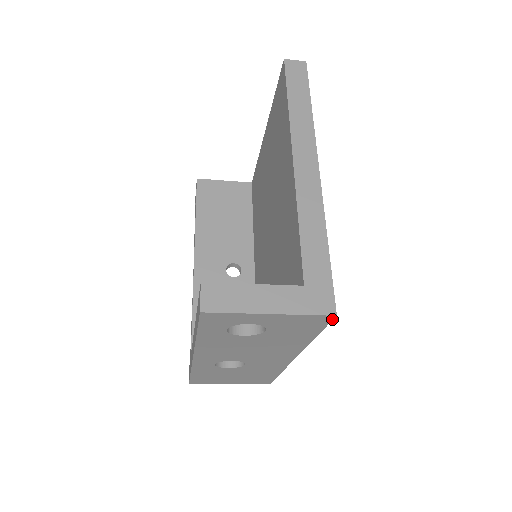
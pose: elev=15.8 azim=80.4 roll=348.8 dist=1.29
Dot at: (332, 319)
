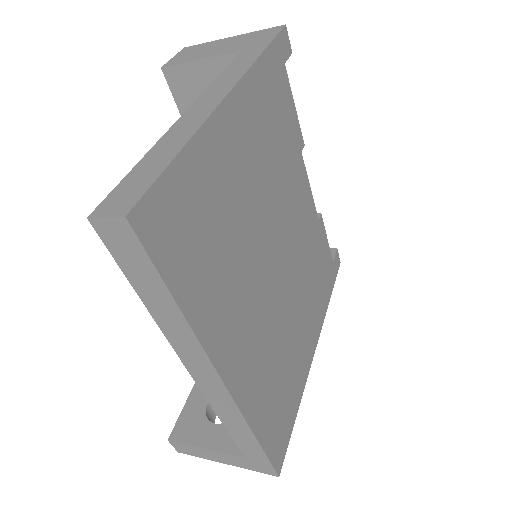
Dot at: (281, 467)
